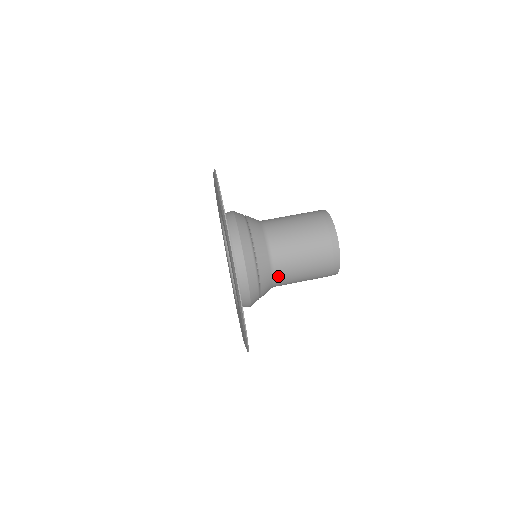
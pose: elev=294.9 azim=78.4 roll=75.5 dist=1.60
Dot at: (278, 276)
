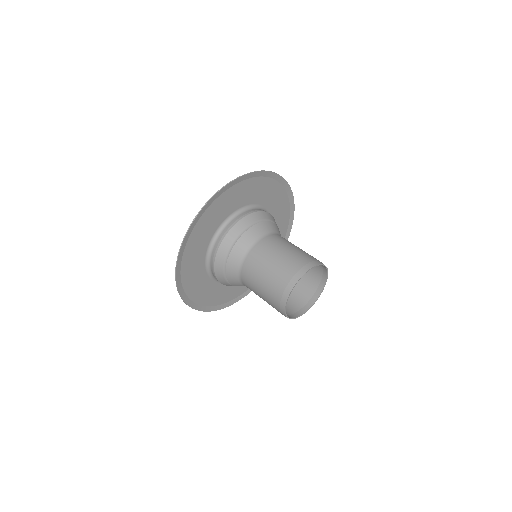
Dot at: (251, 255)
